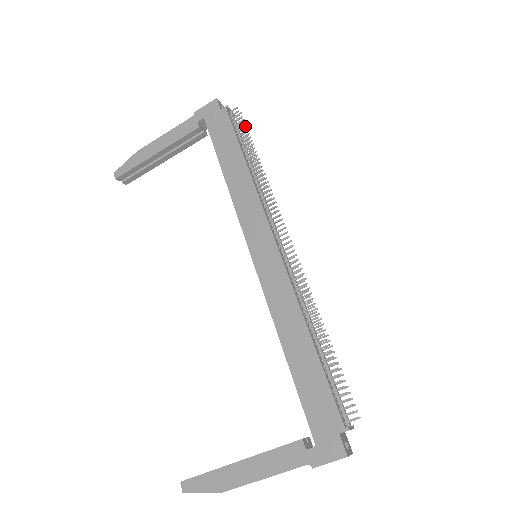
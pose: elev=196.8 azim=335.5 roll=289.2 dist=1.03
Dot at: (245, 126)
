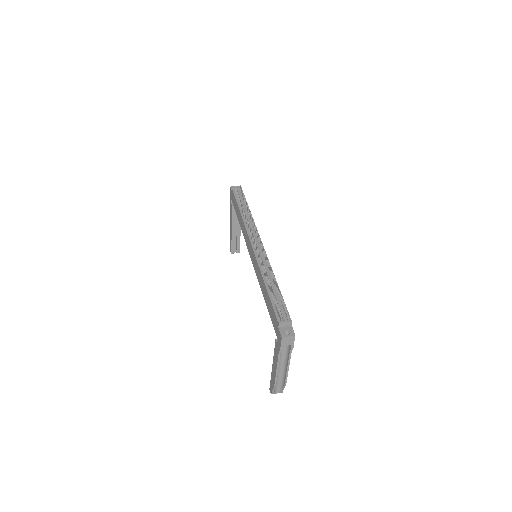
Dot at: (242, 191)
